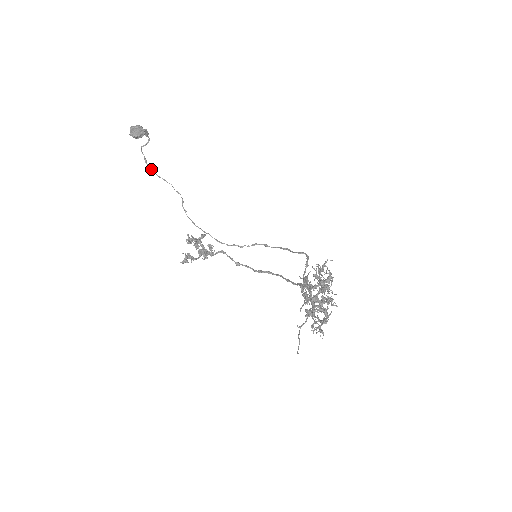
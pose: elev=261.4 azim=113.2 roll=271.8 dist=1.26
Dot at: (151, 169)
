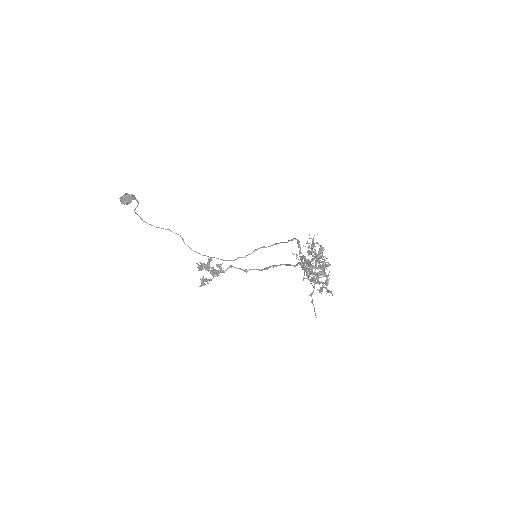
Dot at: occluded
